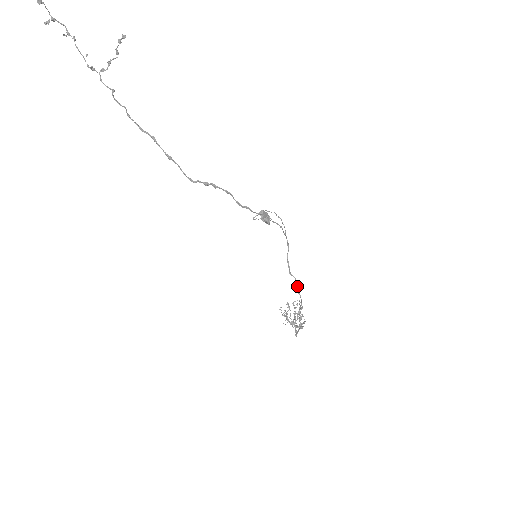
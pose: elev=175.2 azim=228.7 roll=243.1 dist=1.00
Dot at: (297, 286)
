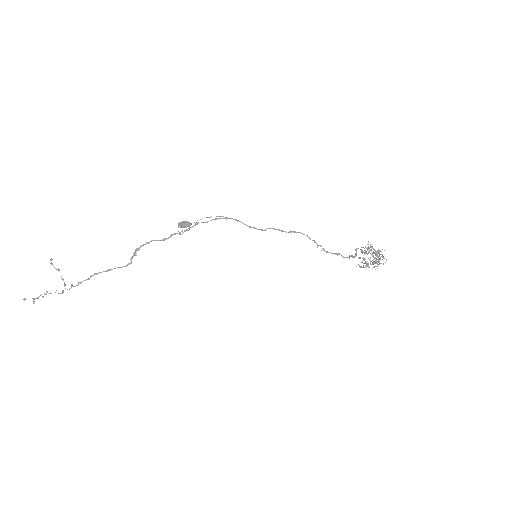
Dot at: (280, 230)
